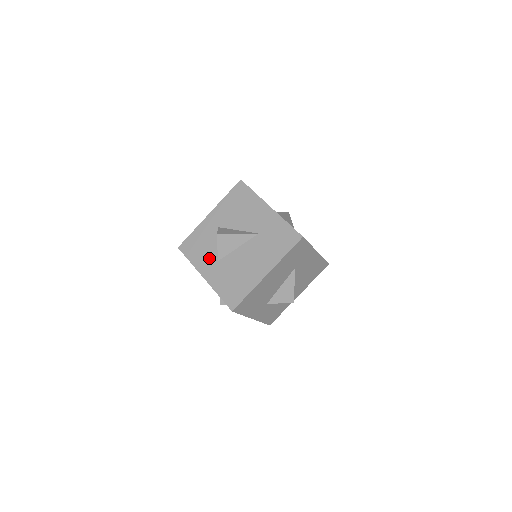
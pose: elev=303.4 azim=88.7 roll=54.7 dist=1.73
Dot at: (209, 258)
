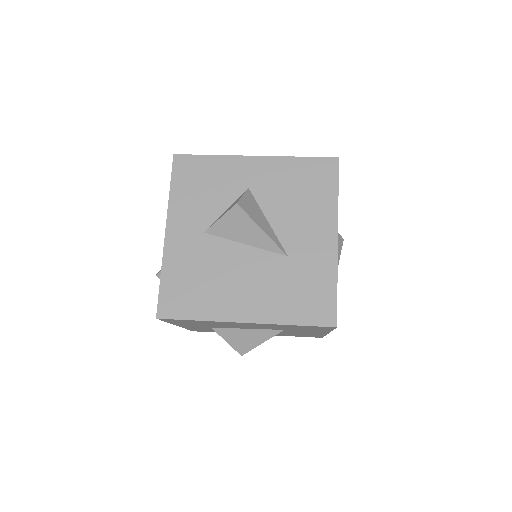
Dot at: (197, 215)
